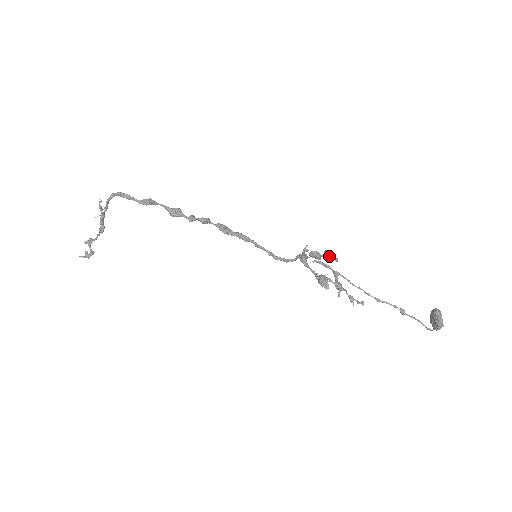
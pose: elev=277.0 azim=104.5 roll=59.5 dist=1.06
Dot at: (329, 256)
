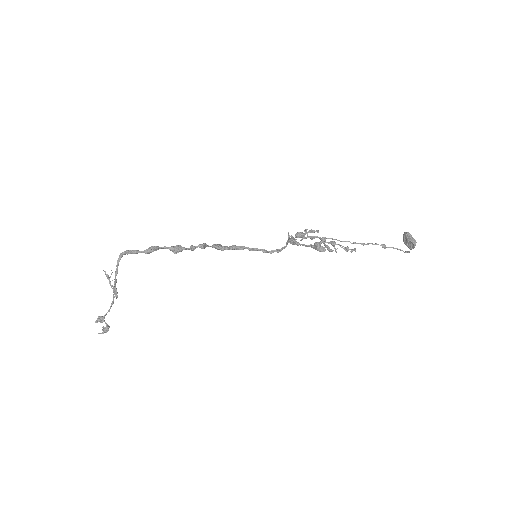
Dot at: (311, 231)
